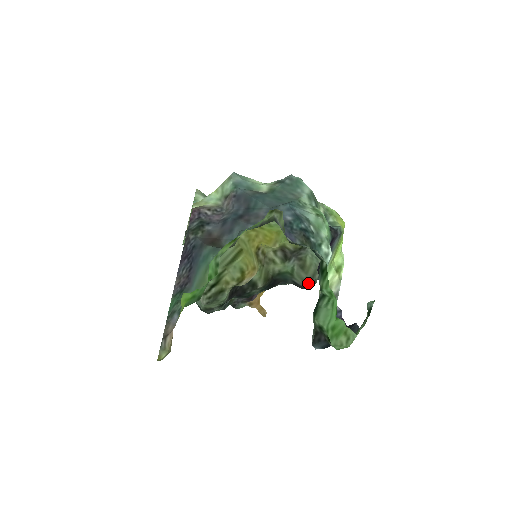
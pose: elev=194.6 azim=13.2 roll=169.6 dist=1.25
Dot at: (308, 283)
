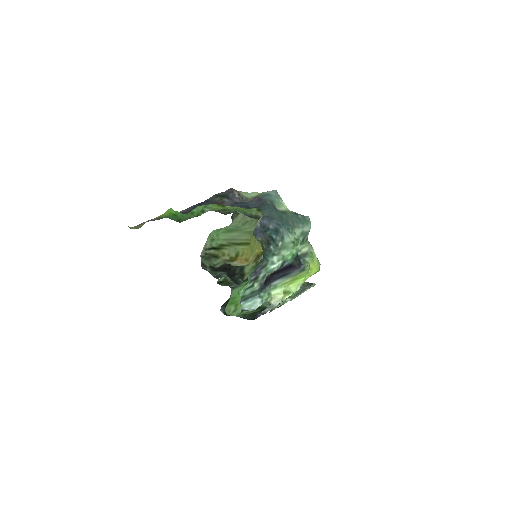
Dot at: occluded
